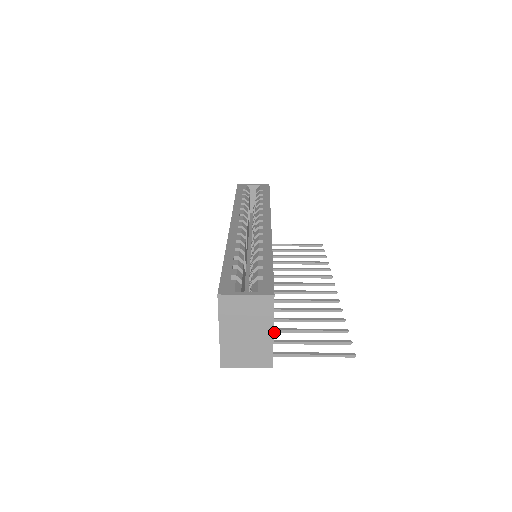
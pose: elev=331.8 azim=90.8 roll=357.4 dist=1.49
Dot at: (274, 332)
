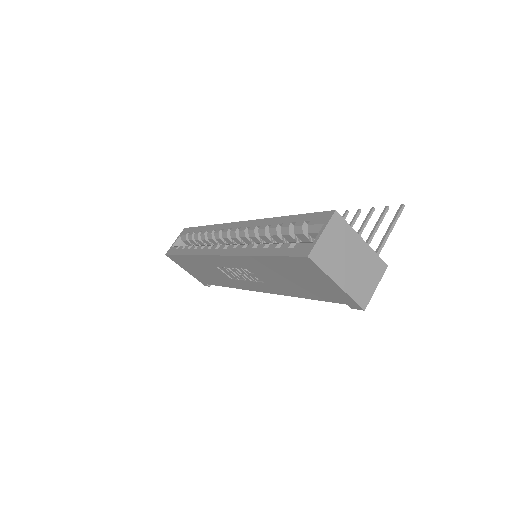
Dot at: occluded
